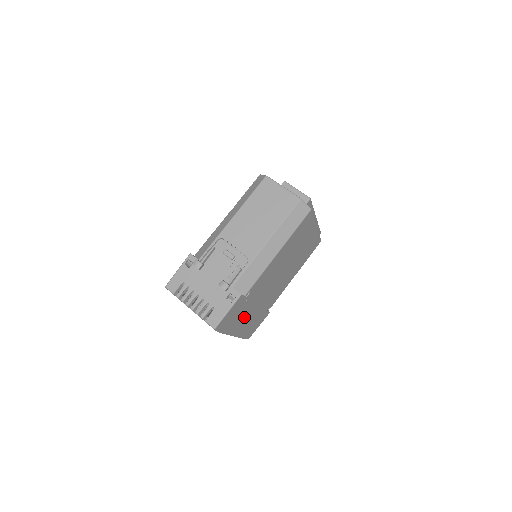
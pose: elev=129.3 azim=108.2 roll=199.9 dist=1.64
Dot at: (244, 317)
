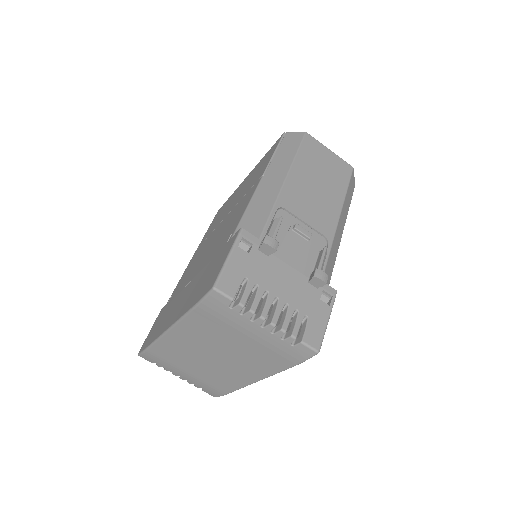
Dot at: occluded
